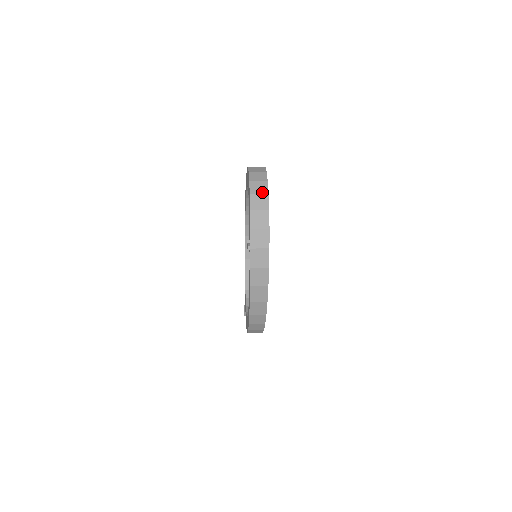
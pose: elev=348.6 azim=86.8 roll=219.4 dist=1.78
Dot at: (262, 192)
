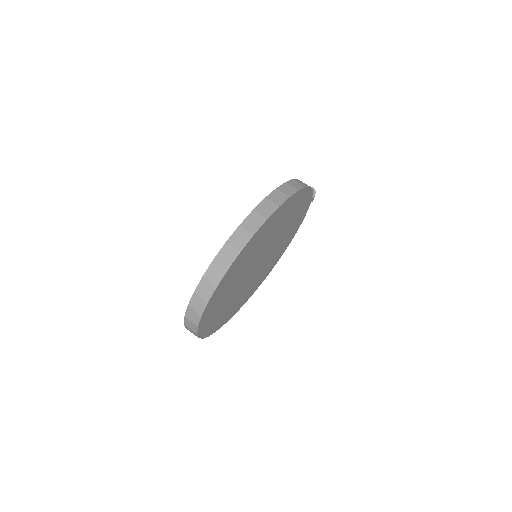
Dot at: (194, 334)
